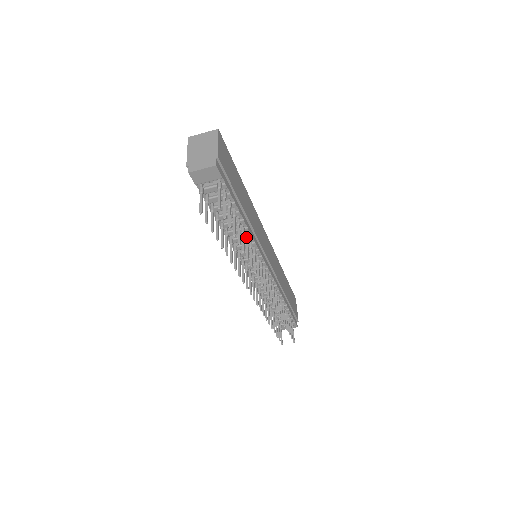
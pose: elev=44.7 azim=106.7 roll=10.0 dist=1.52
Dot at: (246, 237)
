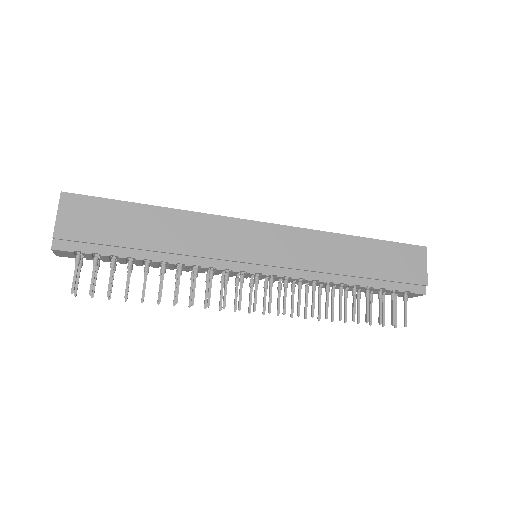
Dot at: (177, 271)
